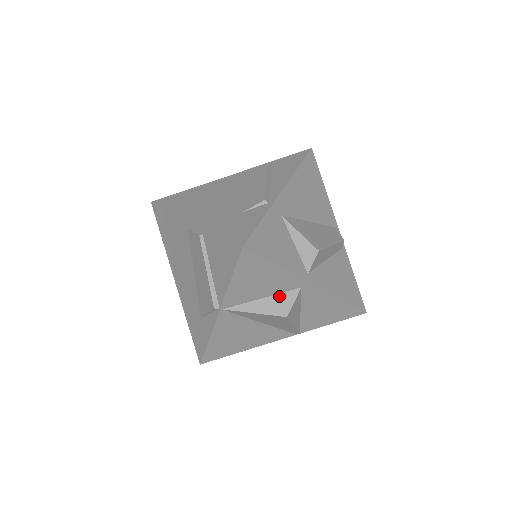
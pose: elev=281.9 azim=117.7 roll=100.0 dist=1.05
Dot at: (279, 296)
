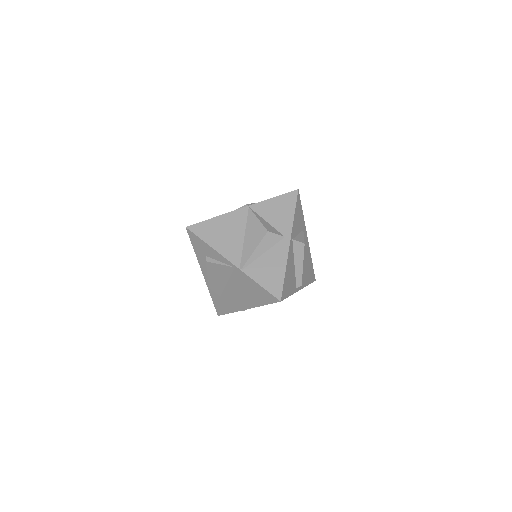
Dot at: (274, 228)
